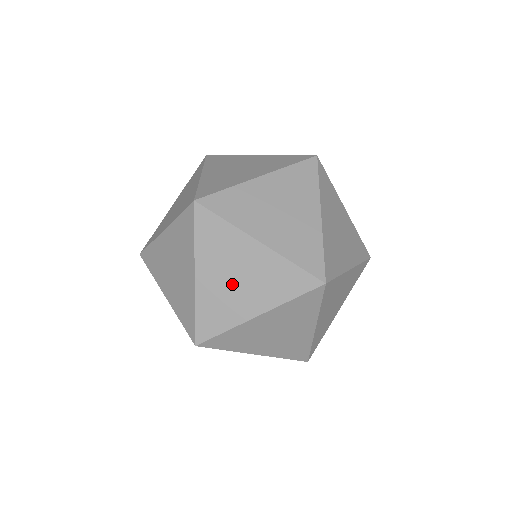
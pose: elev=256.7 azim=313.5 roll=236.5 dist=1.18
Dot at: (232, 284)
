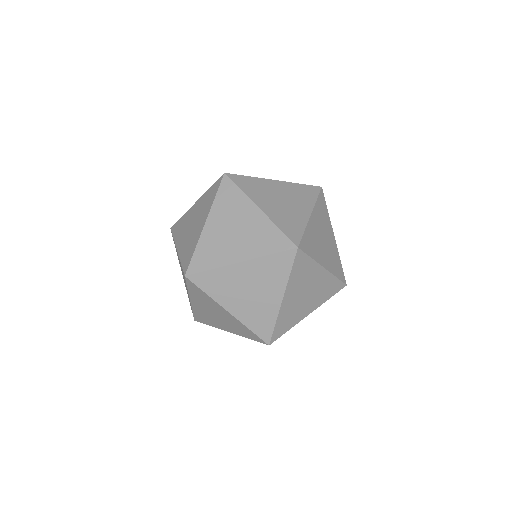
Dot at: (251, 297)
